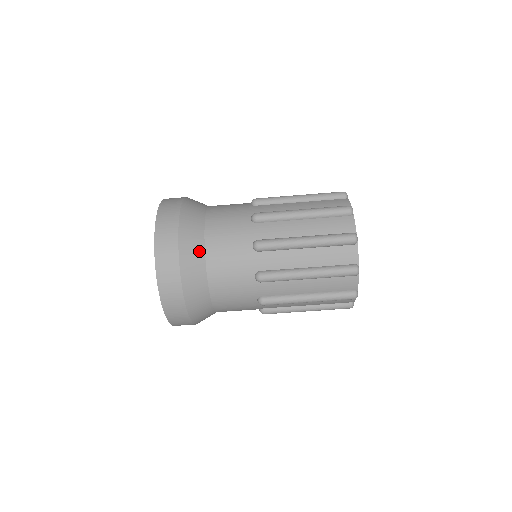
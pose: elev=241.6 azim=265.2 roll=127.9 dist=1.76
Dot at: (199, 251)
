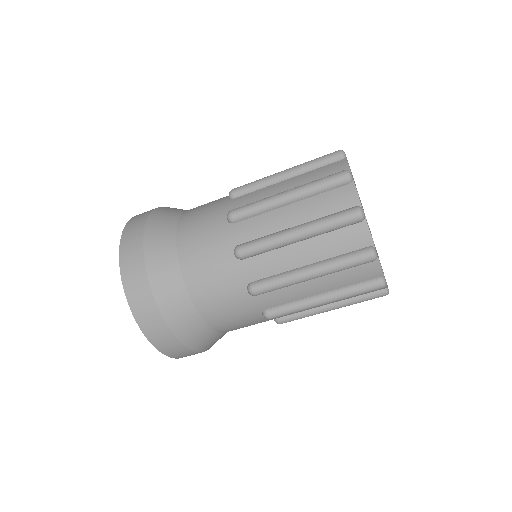
Dot at: (169, 239)
